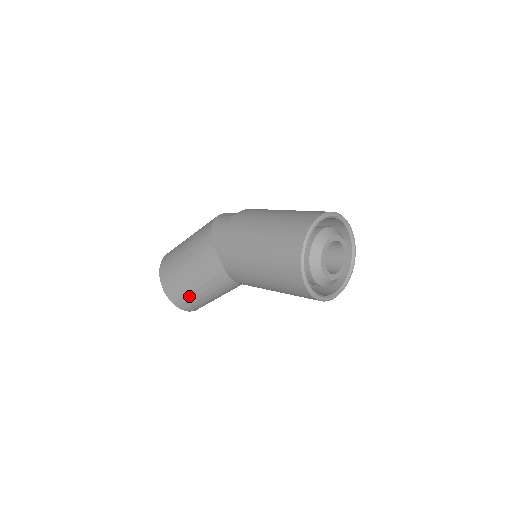
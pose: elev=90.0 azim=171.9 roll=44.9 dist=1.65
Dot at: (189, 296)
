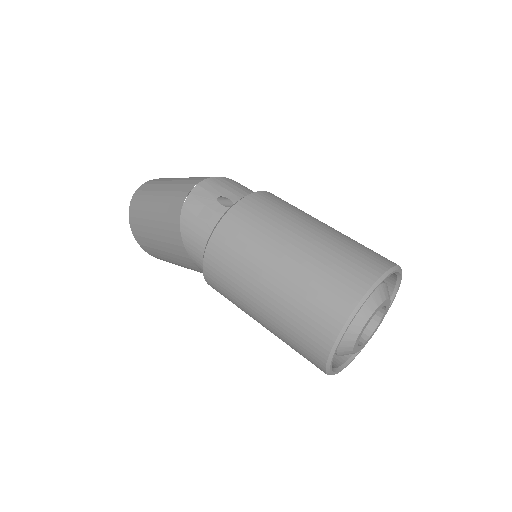
Dot at: occluded
